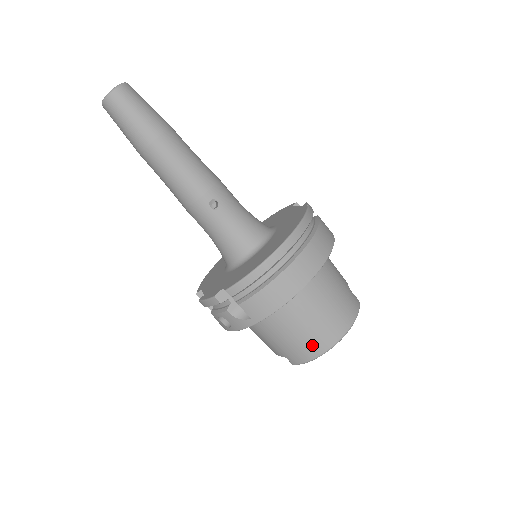
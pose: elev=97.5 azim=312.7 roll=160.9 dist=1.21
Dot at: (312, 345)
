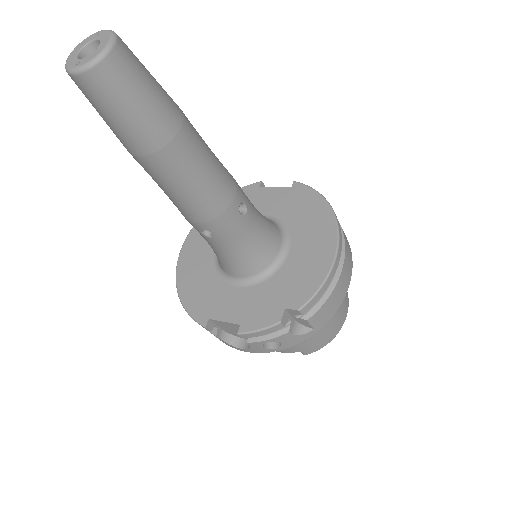
Dot at: (334, 328)
